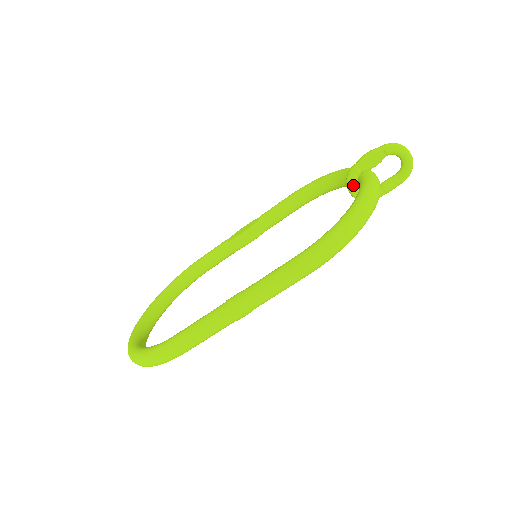
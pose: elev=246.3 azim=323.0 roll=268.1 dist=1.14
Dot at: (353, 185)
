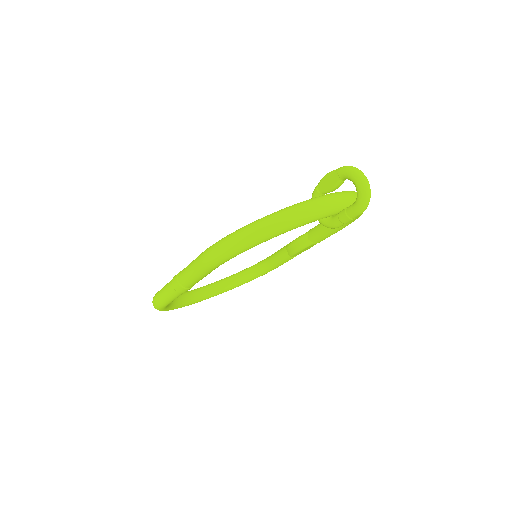
Dot at: occluded
